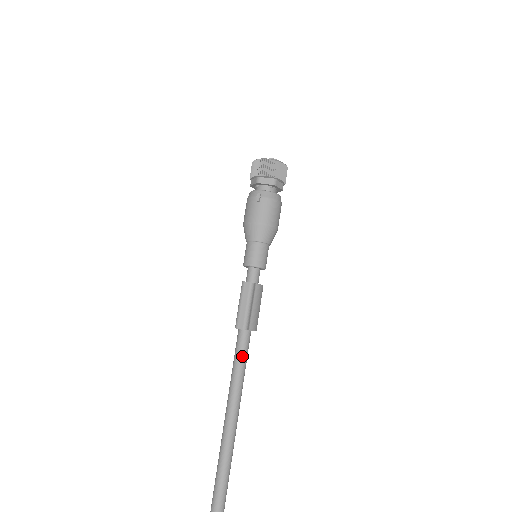
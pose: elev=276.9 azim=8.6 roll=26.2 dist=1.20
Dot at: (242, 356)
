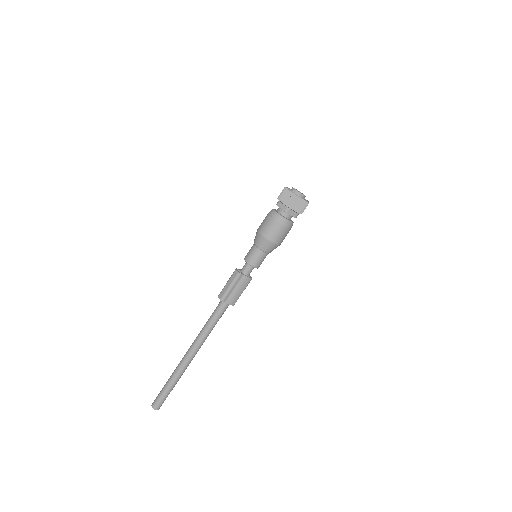
Dot at: (215, 316)
